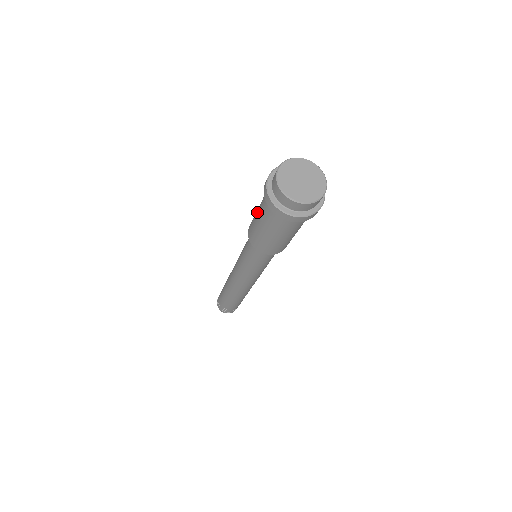
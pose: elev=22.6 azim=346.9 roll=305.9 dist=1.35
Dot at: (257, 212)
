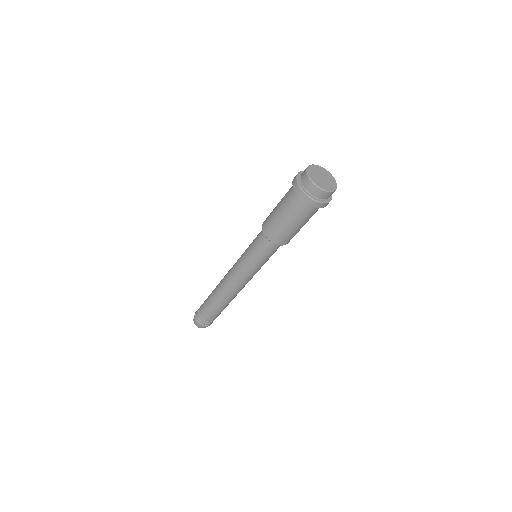
Dot at: (278, 207)
